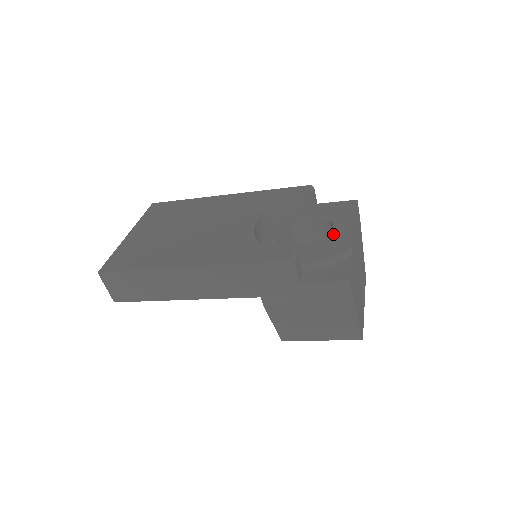
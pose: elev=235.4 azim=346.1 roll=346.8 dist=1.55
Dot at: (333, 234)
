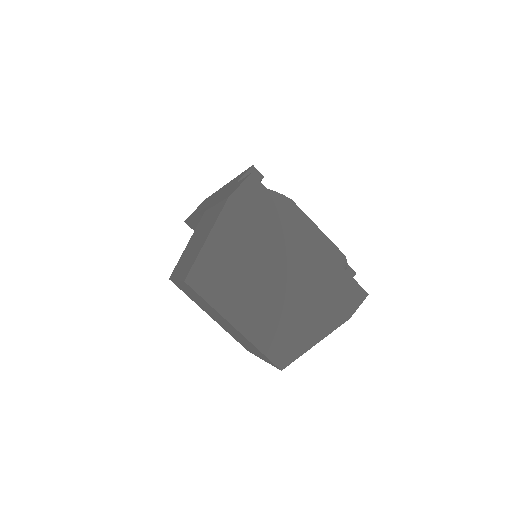
Dot at: occluded
